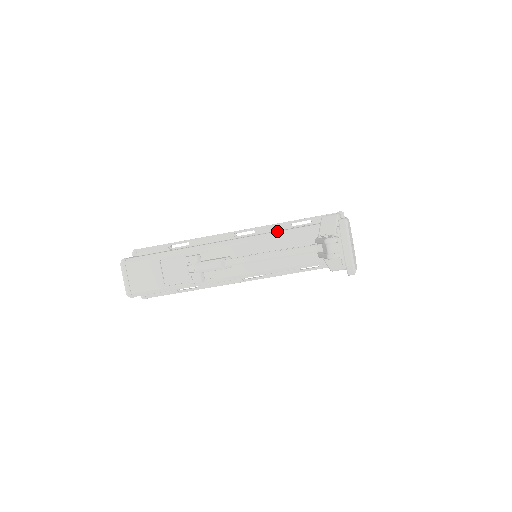
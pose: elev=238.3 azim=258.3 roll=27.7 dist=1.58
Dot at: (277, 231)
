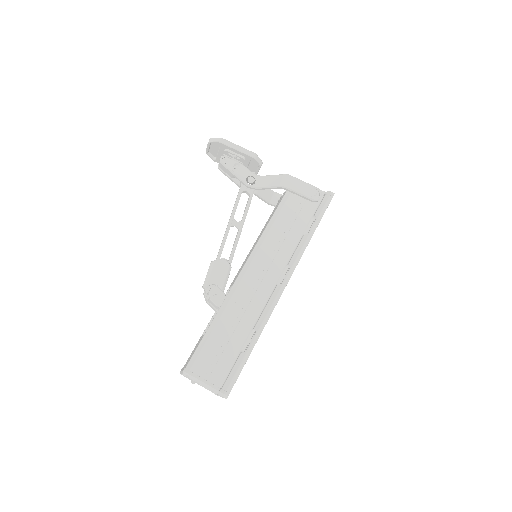
Dot at: occluded
